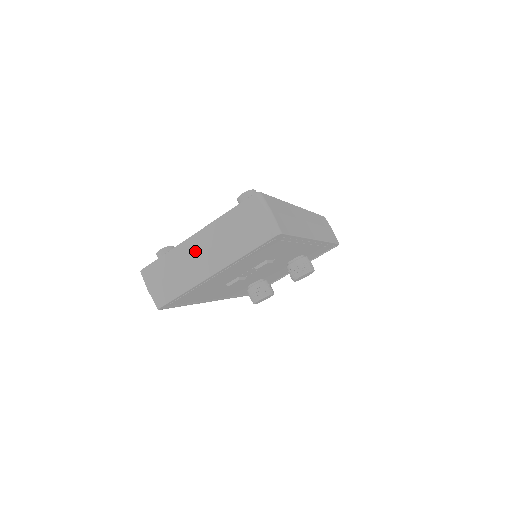
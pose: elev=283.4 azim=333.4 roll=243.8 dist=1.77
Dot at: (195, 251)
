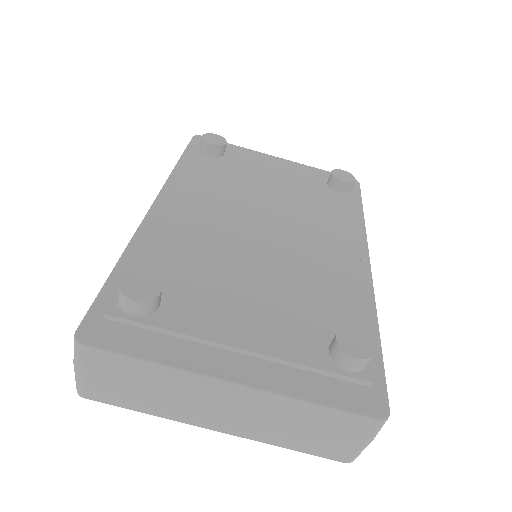
Dot at: (213, 399)
